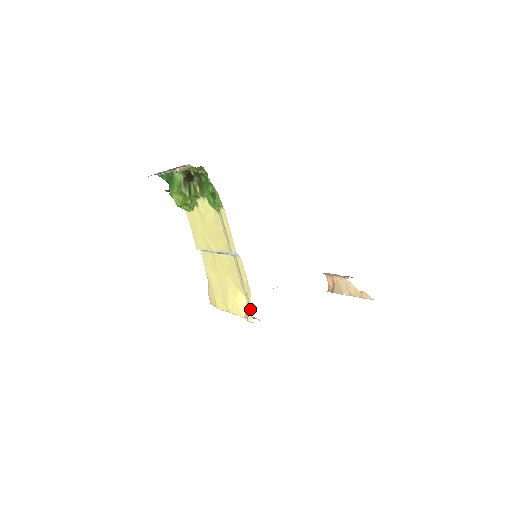
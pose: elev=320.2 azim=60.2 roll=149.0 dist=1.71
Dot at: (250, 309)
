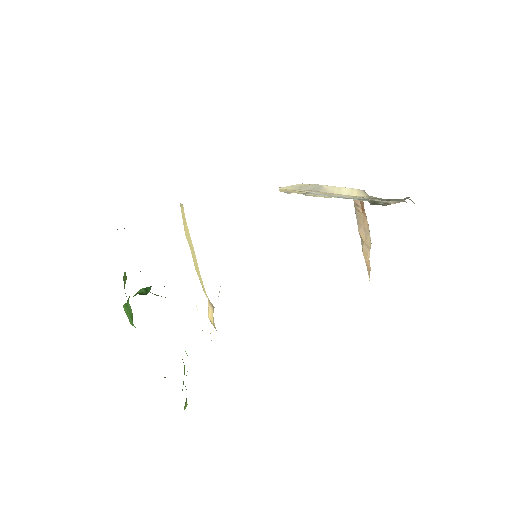
Dot at: occluded
